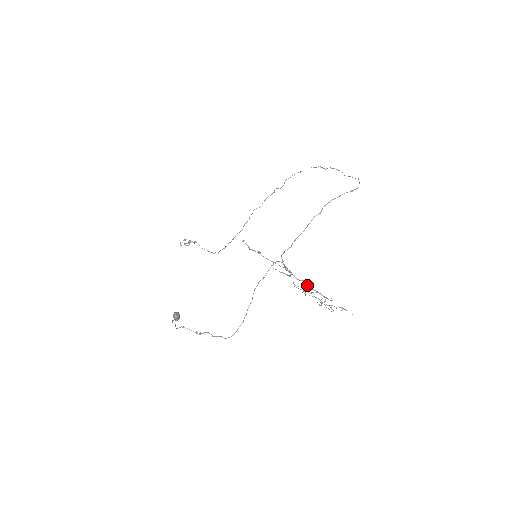
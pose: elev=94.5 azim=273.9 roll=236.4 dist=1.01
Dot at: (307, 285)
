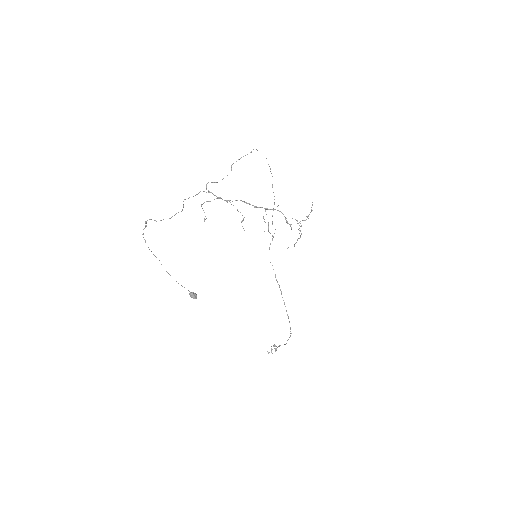
Dot at: occluded
